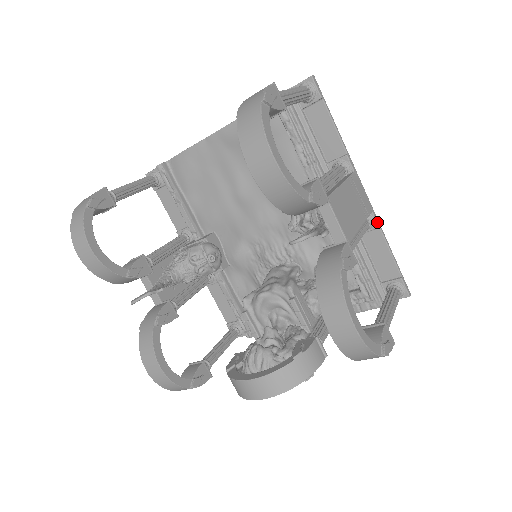
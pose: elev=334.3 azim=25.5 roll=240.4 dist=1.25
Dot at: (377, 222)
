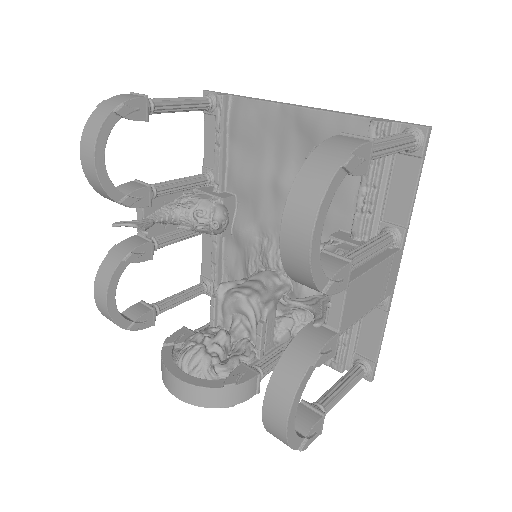
Dot at: (389, 306)
